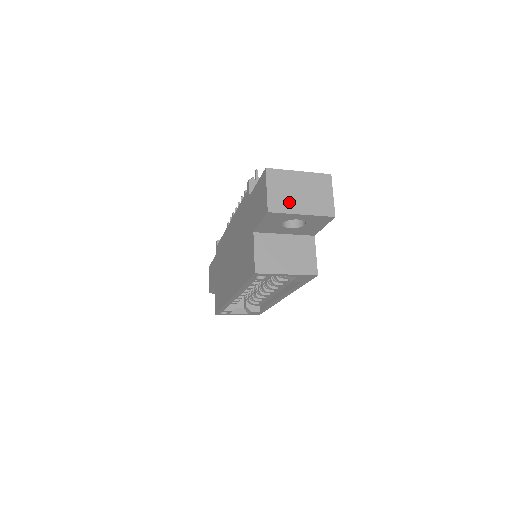
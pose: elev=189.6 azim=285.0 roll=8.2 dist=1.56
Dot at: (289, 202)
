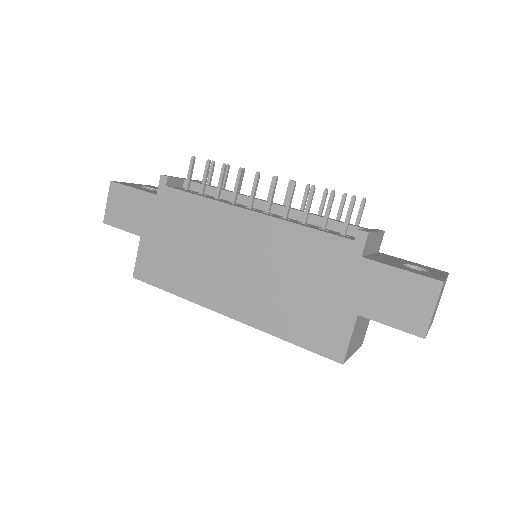
Dot at: (432, 319)
